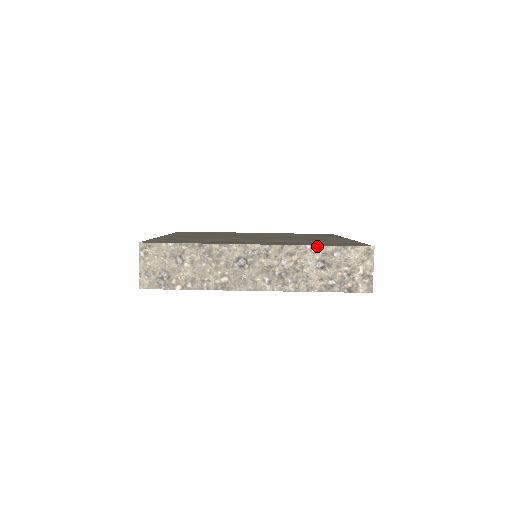
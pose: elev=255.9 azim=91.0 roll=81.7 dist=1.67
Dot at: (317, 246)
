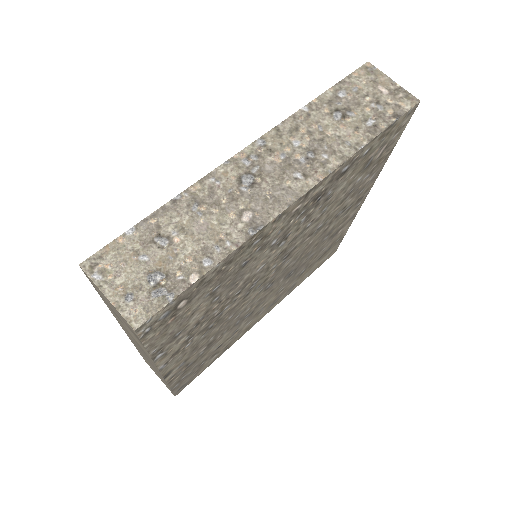
Dot at: (313, 101)
